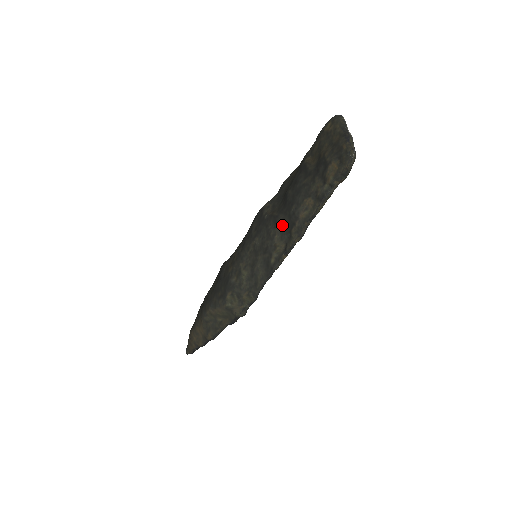
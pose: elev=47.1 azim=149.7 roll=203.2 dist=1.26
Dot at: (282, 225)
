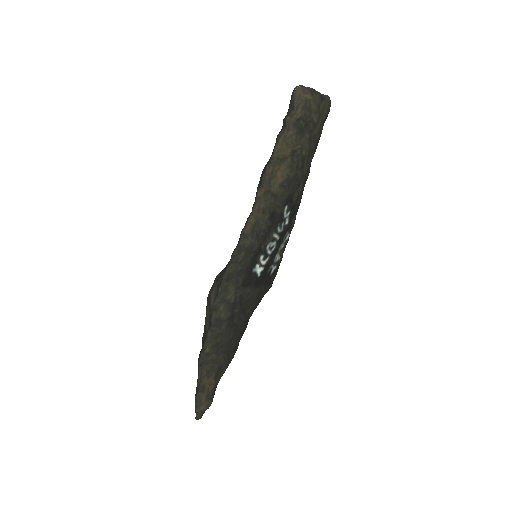
Dot at: occluded
